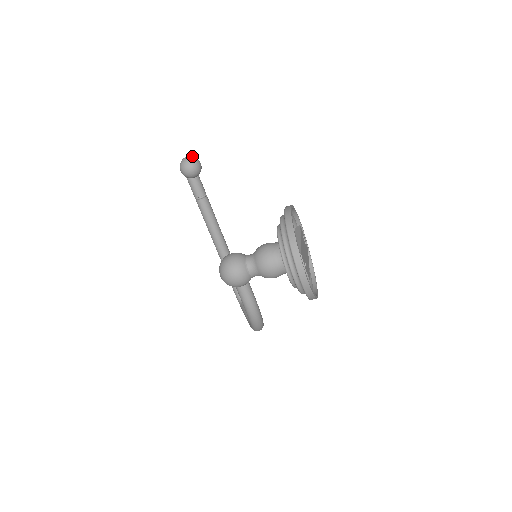
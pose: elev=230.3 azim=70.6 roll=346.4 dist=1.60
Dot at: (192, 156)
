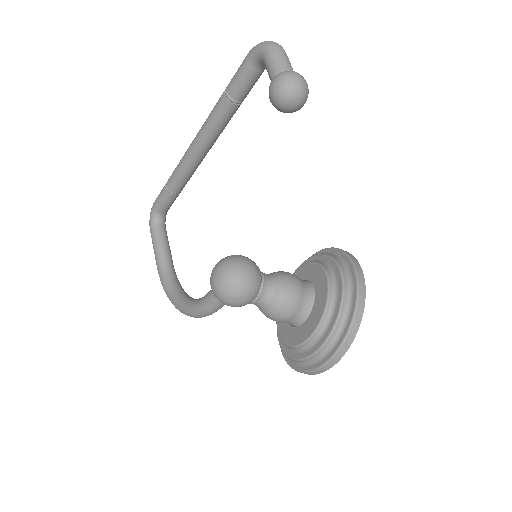
Dot at: occluded
